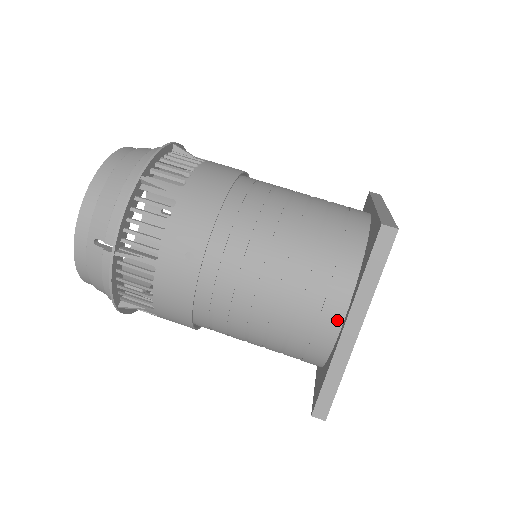
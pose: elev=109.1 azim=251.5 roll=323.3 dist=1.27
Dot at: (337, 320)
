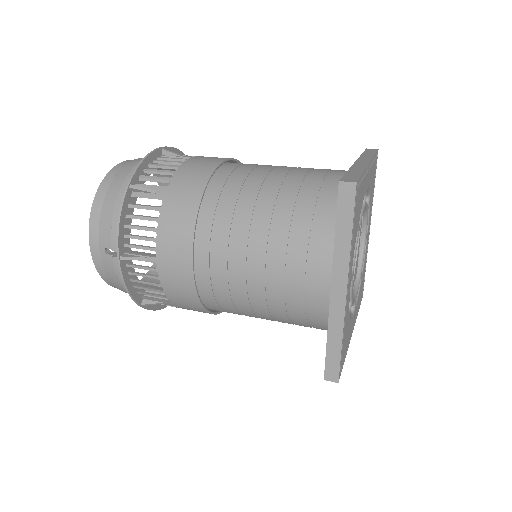
Dot at: occluded
